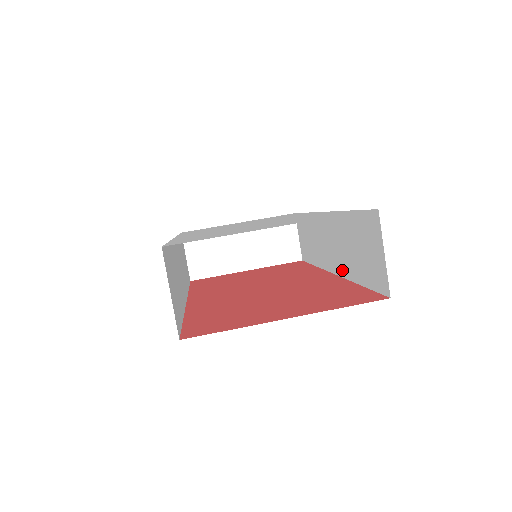
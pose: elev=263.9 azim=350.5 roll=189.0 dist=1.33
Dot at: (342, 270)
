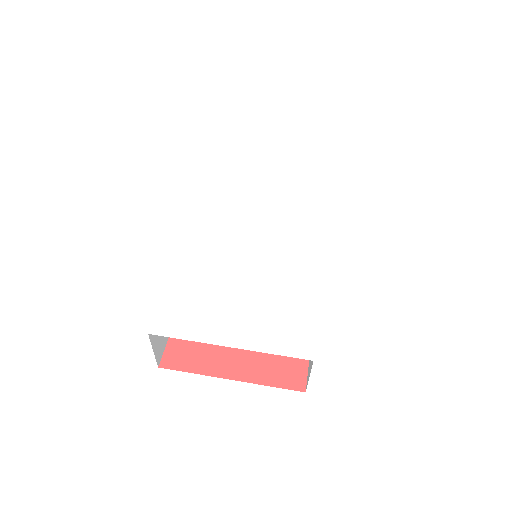
Dot at: occluded
